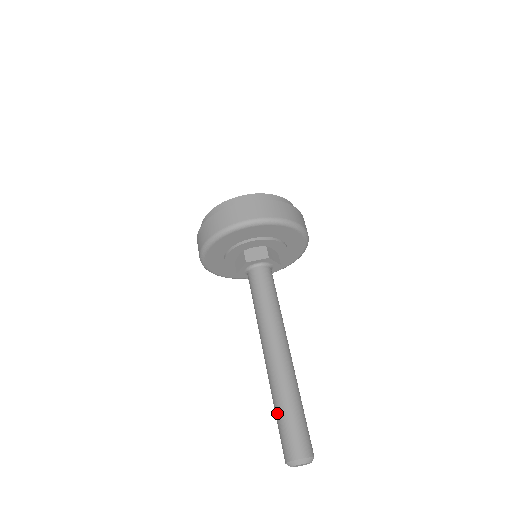
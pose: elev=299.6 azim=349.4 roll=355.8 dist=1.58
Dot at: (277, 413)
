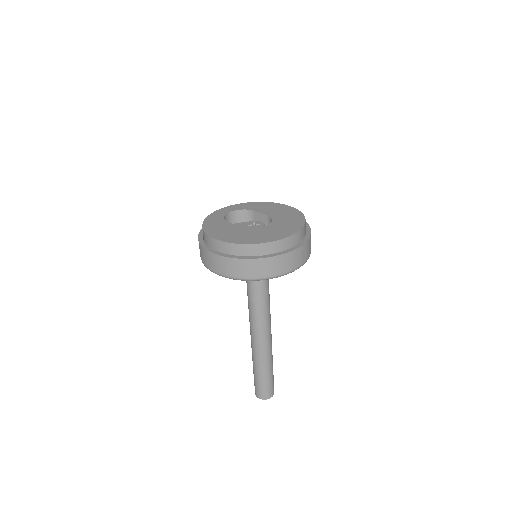
Dot at: (261, 376)
